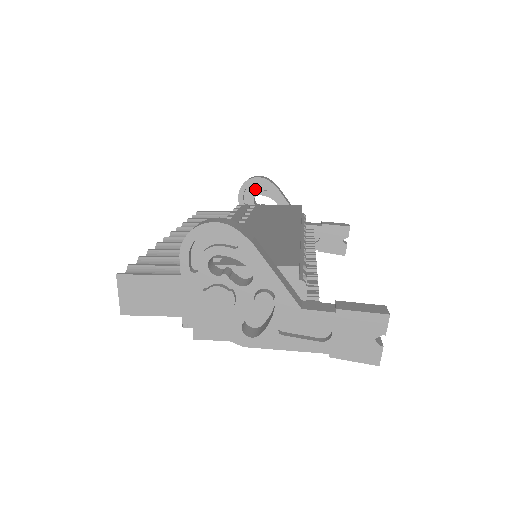
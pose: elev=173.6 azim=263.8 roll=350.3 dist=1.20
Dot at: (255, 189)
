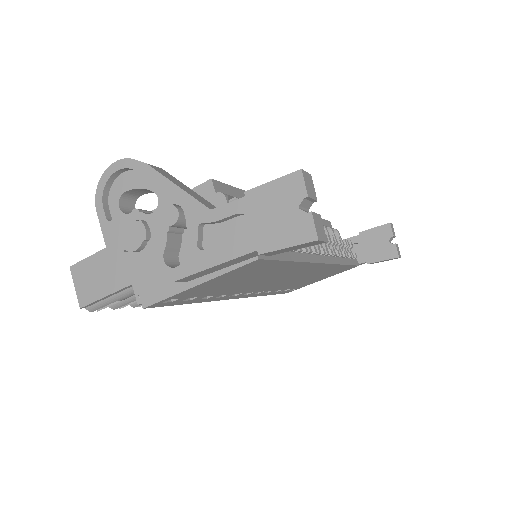
Dot at: occluded
